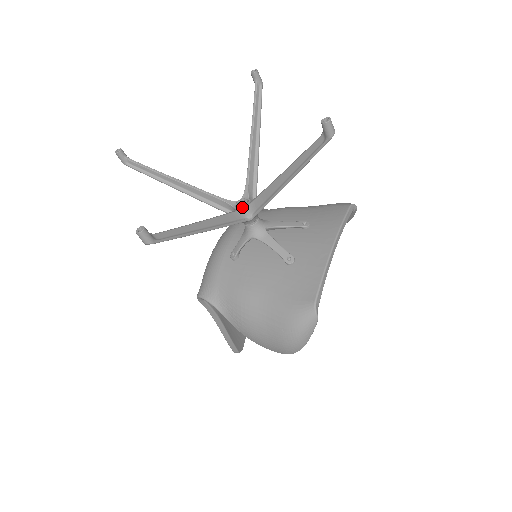
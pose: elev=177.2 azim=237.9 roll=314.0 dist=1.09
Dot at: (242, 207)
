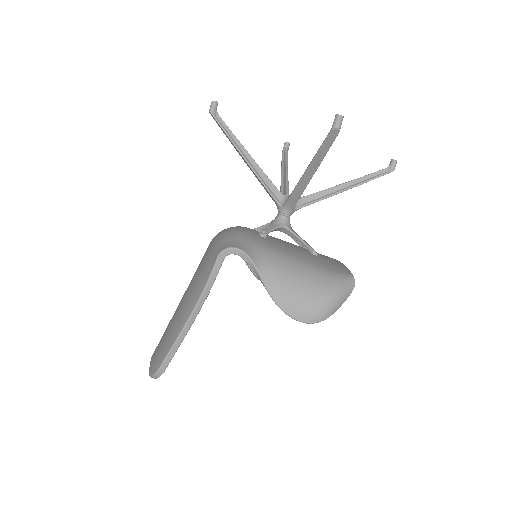
Dot at: occluded
